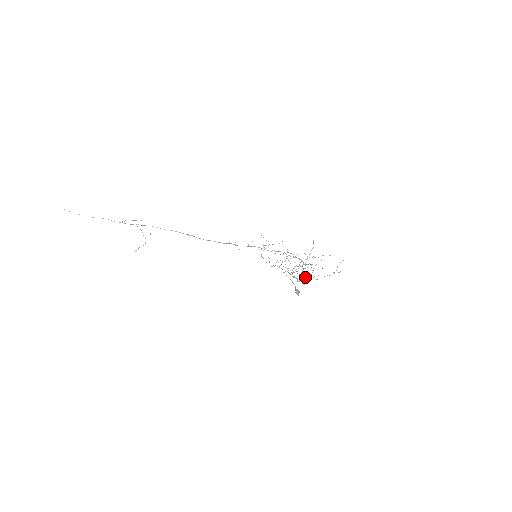
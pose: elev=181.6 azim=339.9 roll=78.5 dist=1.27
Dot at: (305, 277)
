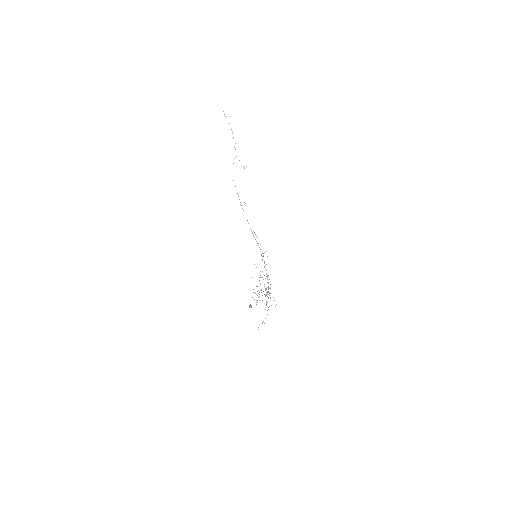
Dot at: occluded
